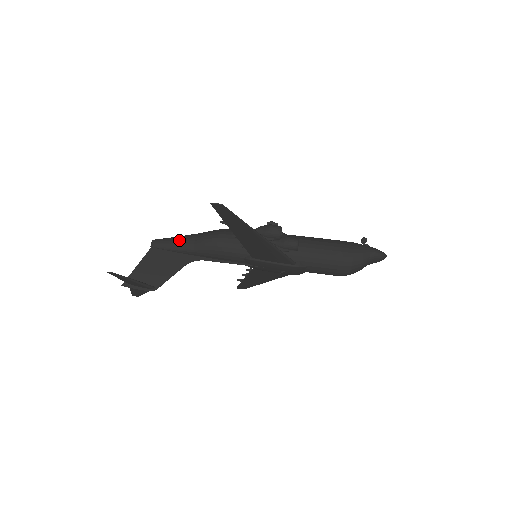
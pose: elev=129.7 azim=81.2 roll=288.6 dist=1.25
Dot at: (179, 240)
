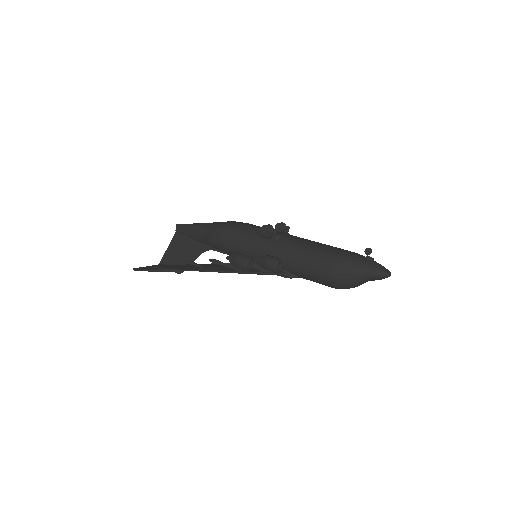
Dot at: (193, 230)
